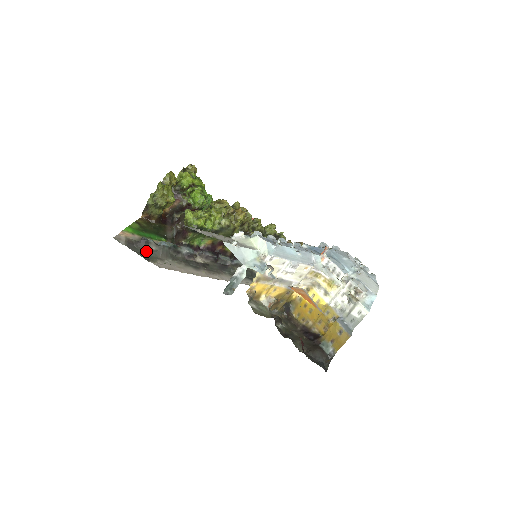
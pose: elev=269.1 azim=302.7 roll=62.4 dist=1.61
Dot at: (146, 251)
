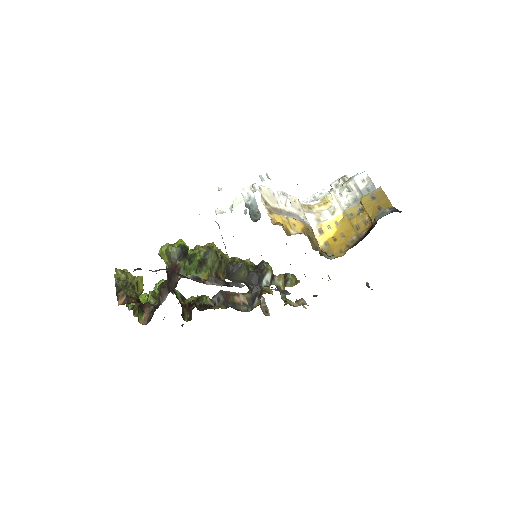
Dot at: occluded
